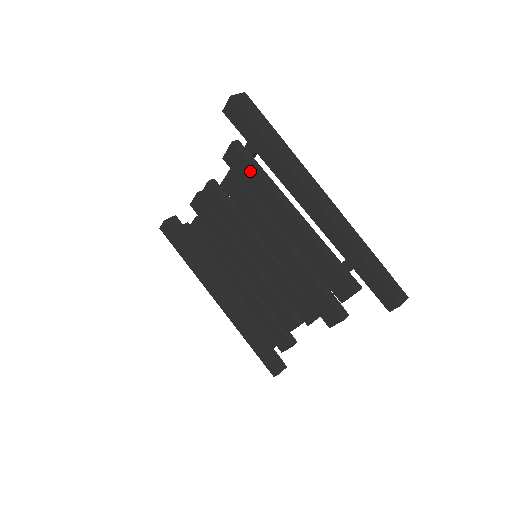
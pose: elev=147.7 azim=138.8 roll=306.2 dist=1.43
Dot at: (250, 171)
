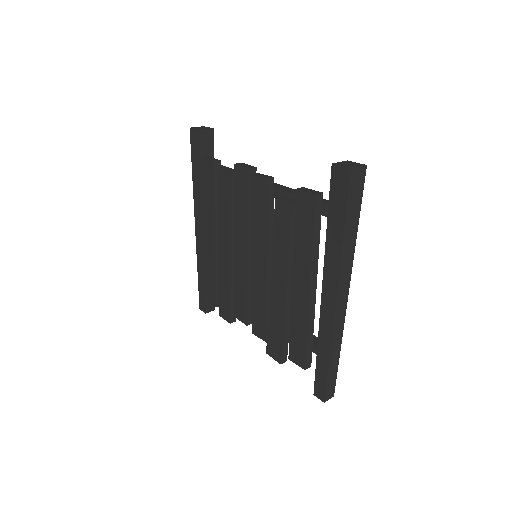
Dot at: (308, 229)
